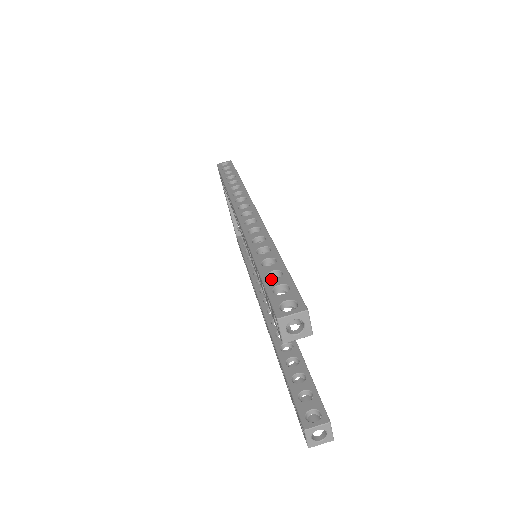
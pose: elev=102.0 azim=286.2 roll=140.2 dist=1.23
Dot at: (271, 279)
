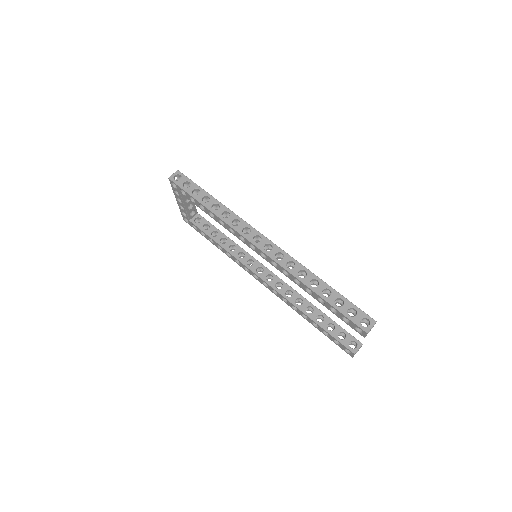
Dot at: occluded
